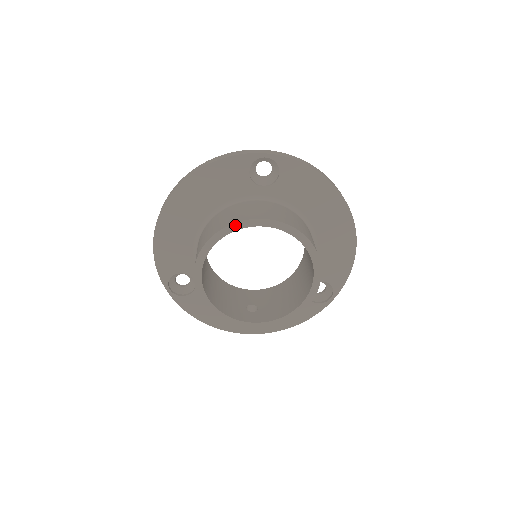
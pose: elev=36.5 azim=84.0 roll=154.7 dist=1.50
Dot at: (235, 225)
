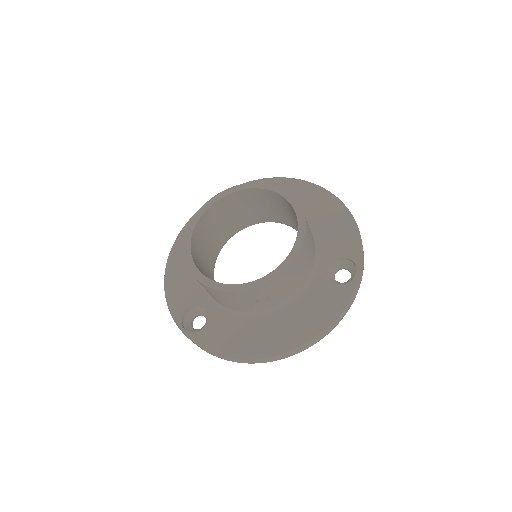
Dot at: (210, 201)
